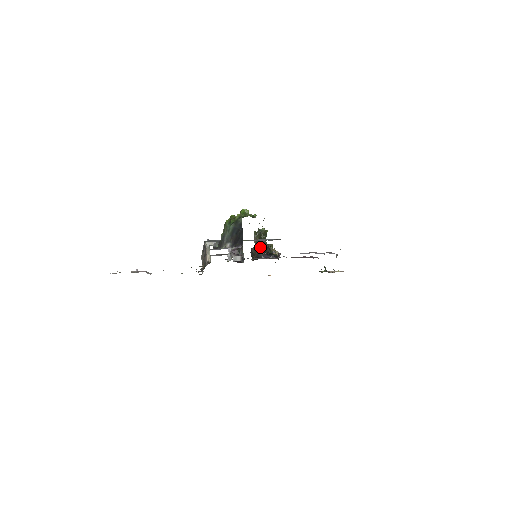
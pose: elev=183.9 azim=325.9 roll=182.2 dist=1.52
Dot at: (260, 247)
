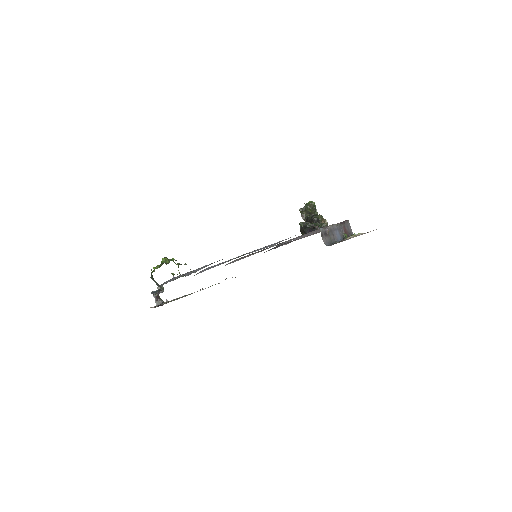
Dot at: (304, 224)
